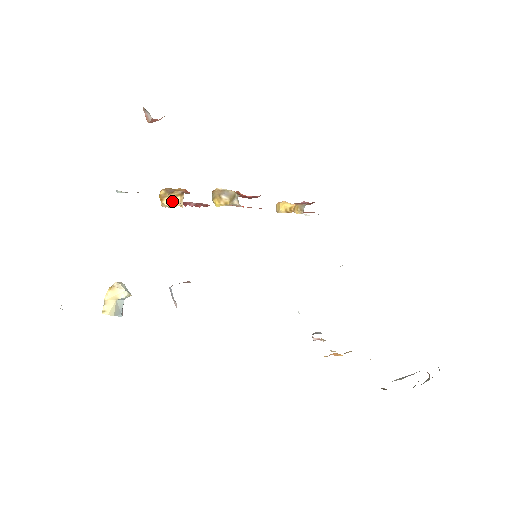
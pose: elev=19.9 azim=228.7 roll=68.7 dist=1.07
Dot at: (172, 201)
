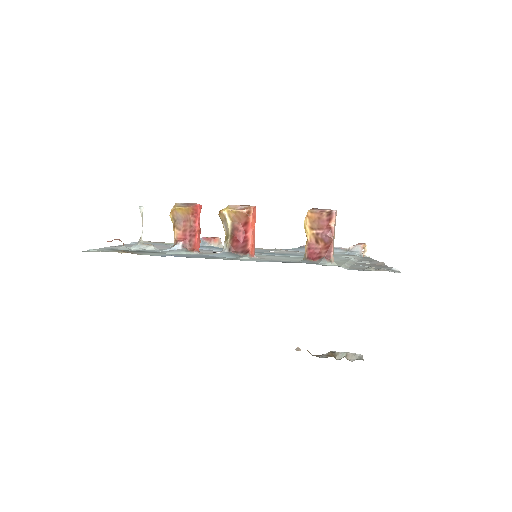
Dot at: occluded
